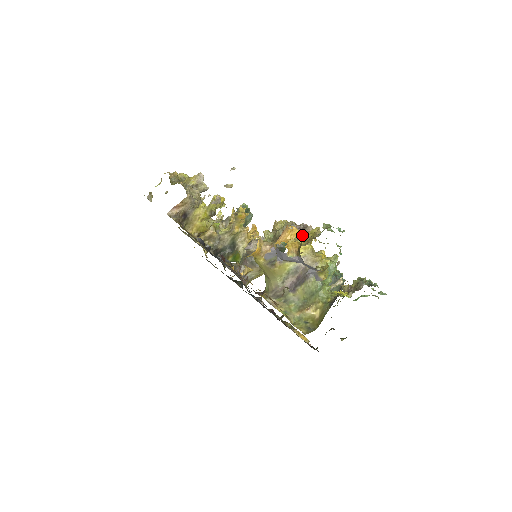
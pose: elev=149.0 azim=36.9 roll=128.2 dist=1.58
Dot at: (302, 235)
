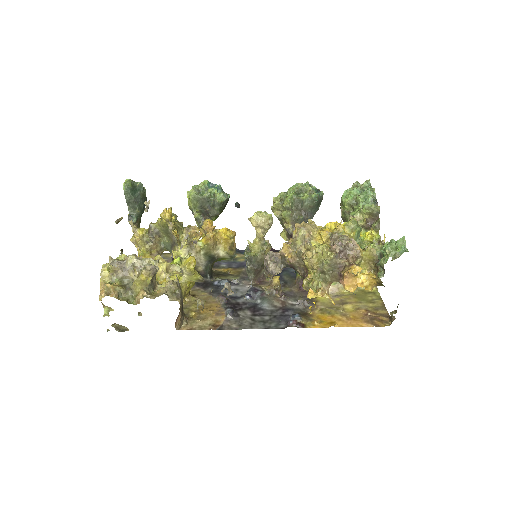
Dot at: (355, 260)
